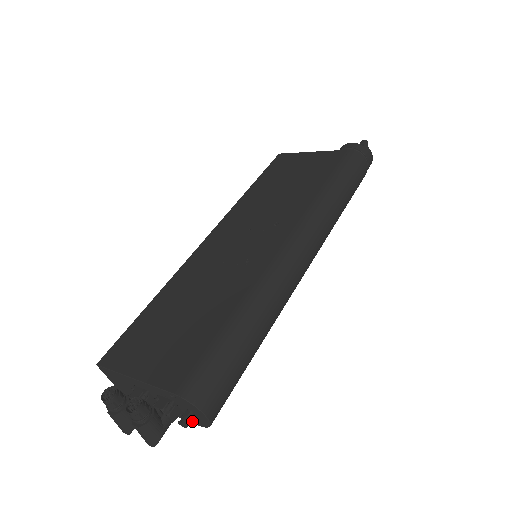
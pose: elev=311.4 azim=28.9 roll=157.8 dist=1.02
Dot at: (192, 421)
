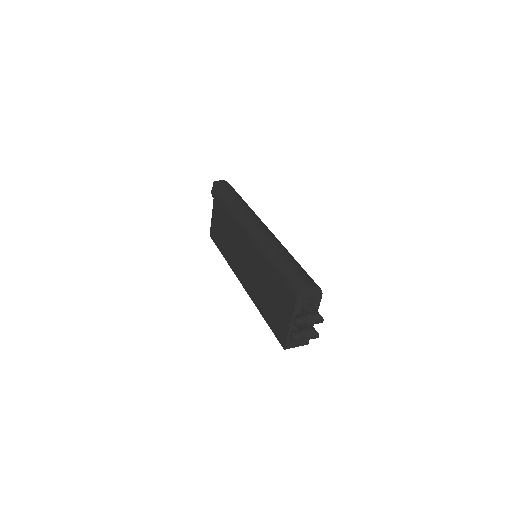
Dot at: (319, 300)
